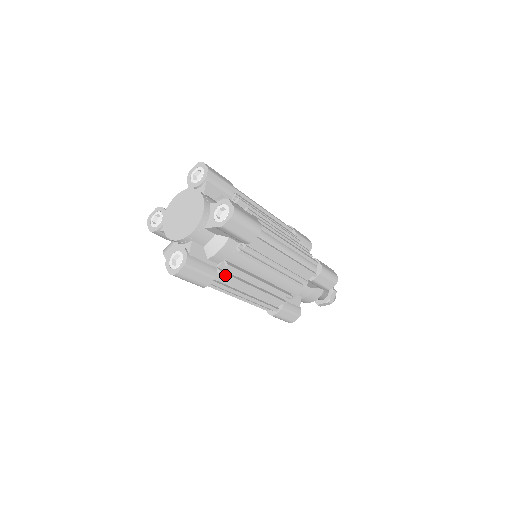
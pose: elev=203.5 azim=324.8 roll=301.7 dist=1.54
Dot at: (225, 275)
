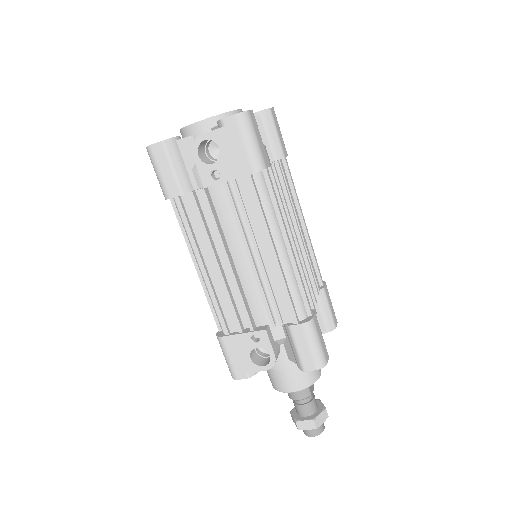
Dot at: (274, 177)
